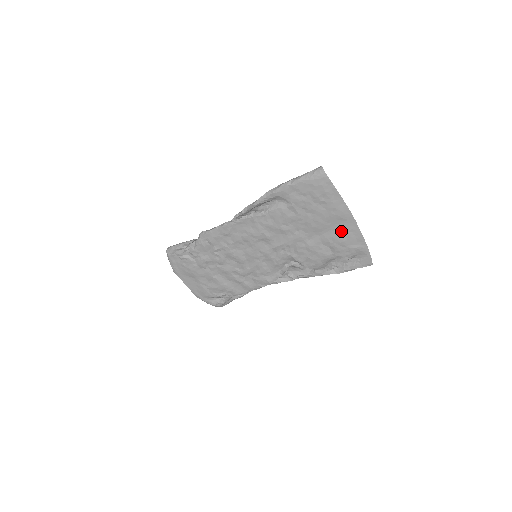
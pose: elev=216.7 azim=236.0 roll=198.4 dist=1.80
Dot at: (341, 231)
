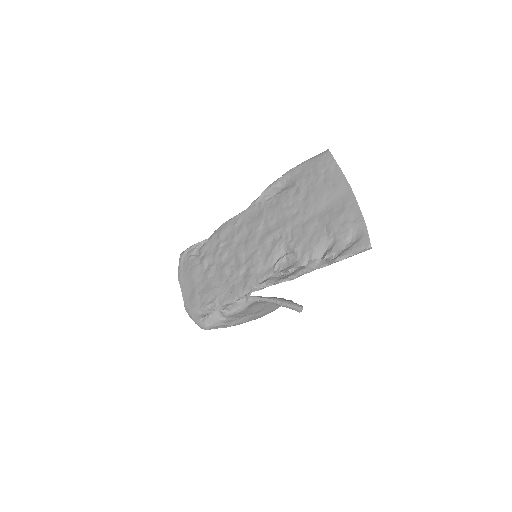
Dot at: (338, 206)
